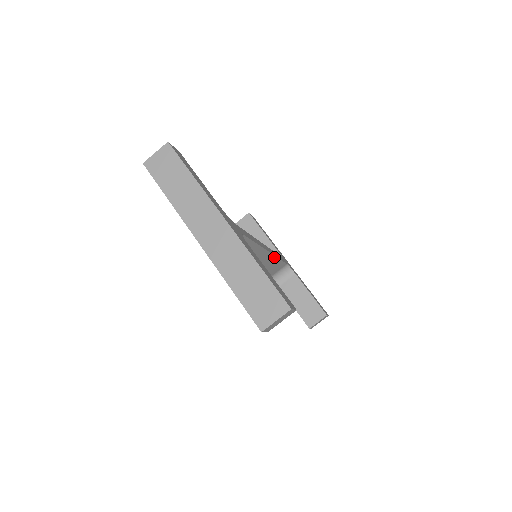
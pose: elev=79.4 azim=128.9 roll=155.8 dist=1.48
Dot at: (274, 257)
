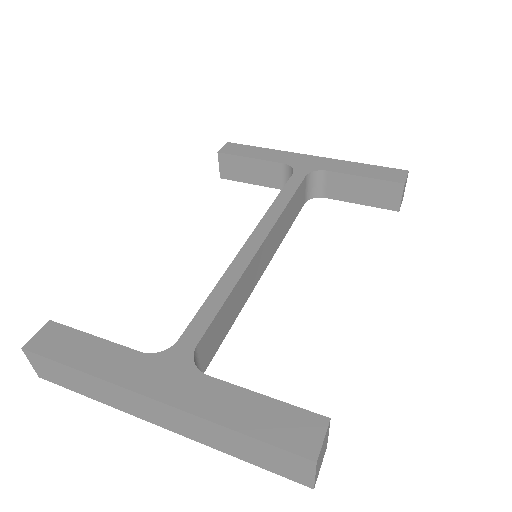
Dot at: (278, 220)
